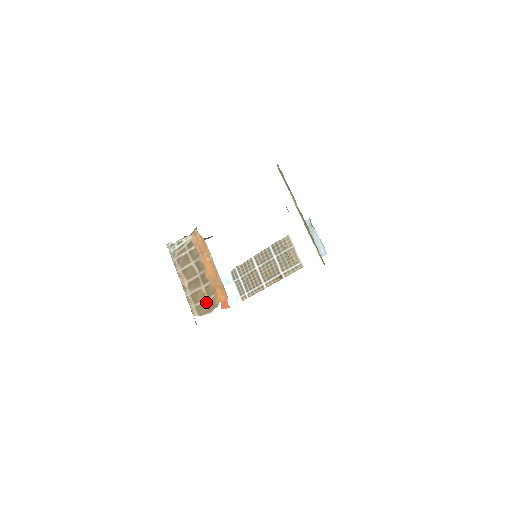
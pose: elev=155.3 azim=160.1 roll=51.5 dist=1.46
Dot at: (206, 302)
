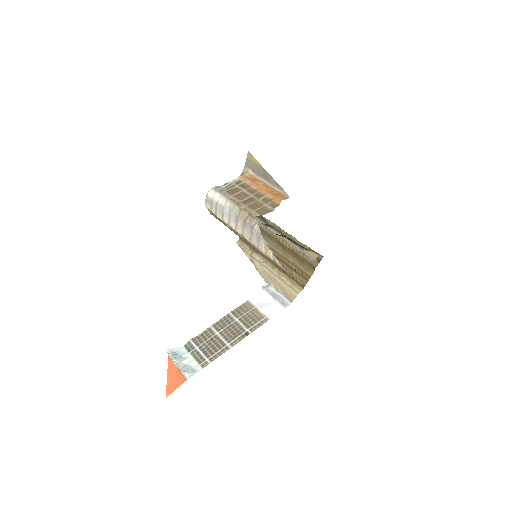
Dot at: (266, 206)
